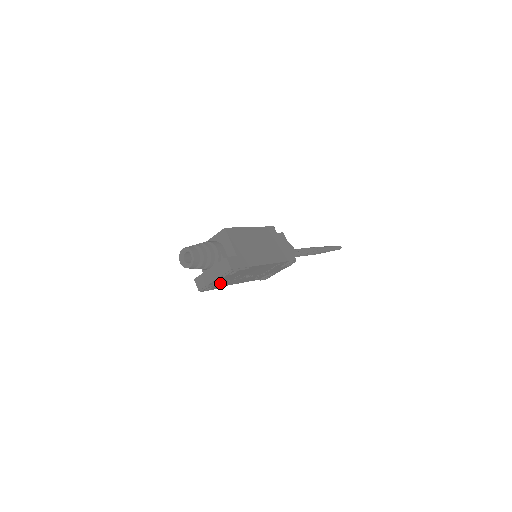
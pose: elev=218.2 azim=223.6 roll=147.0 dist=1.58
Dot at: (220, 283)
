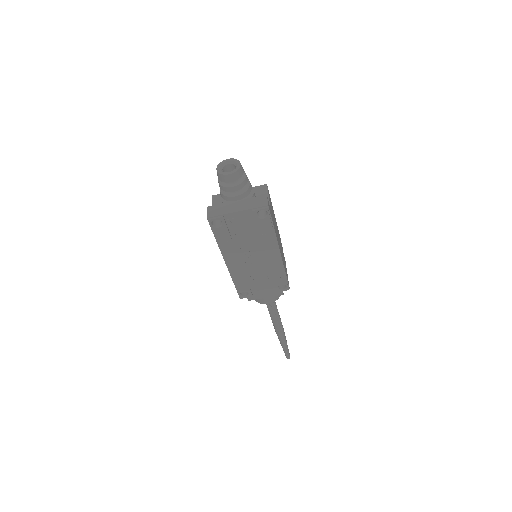
Dot at: (229, 231)
